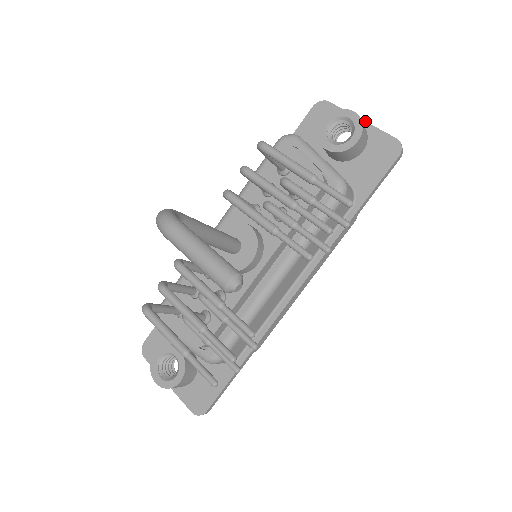
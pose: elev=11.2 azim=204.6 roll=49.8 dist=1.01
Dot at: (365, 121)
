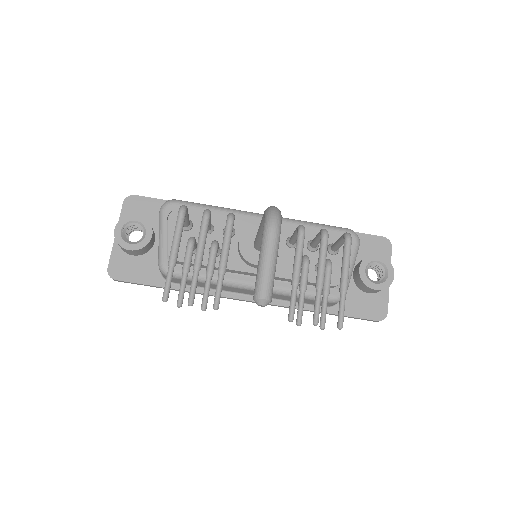
Dot at: occluded
